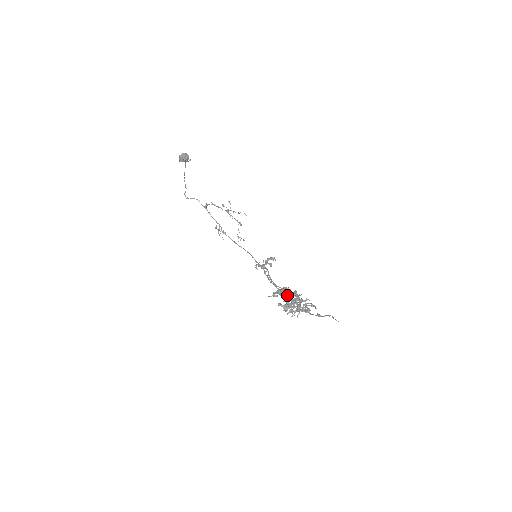
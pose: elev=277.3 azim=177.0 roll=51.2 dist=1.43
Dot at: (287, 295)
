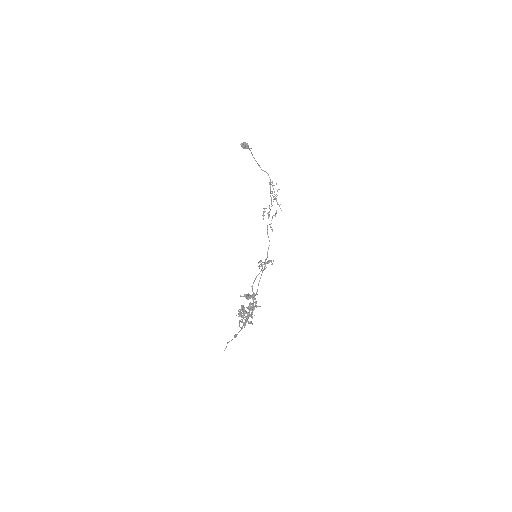
Dot at: (253, 301)
